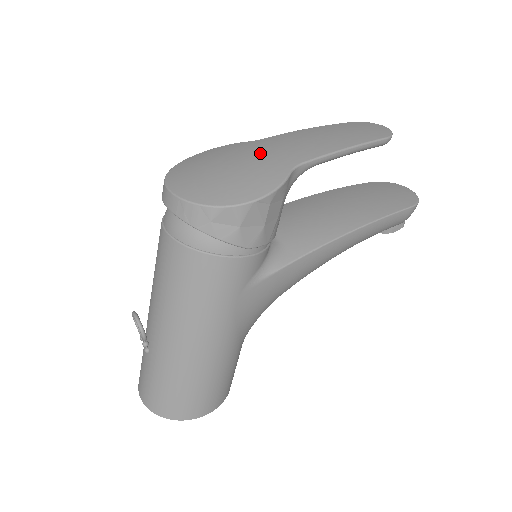
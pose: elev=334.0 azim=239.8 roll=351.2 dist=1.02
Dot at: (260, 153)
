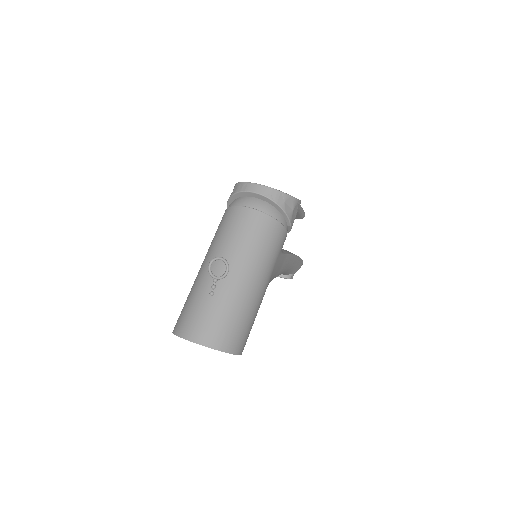
Dot at: occluded
